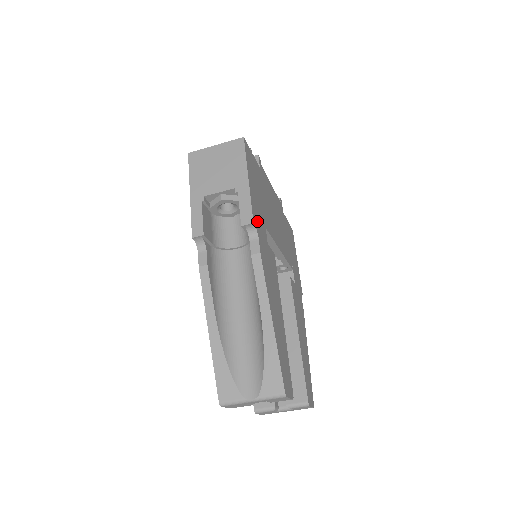
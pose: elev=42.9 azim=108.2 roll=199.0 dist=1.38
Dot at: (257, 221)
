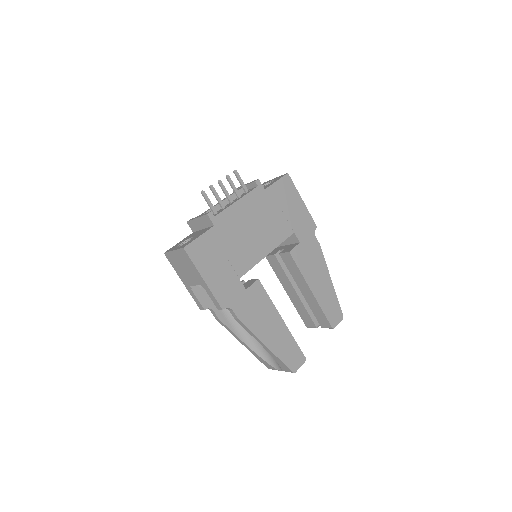
Dot at: (227, 297)
